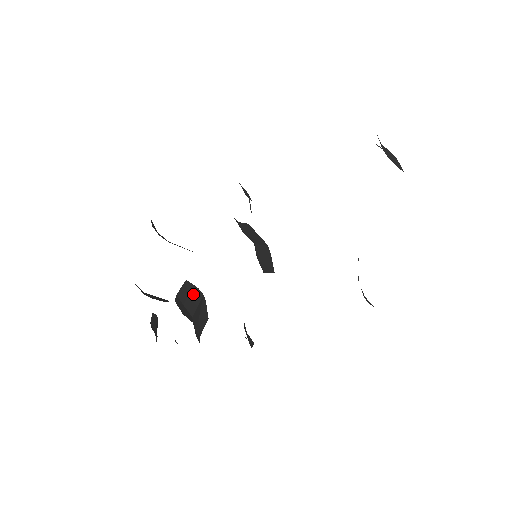
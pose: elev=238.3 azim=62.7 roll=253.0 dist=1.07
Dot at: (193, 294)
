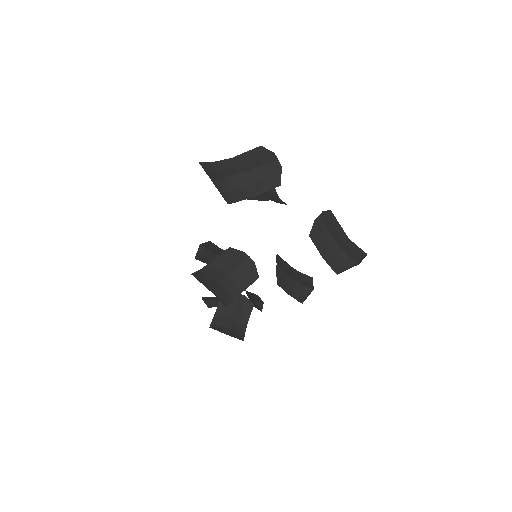
Dot at: occluded
